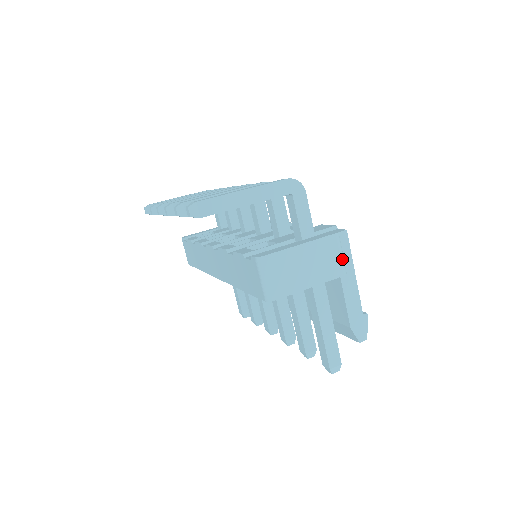
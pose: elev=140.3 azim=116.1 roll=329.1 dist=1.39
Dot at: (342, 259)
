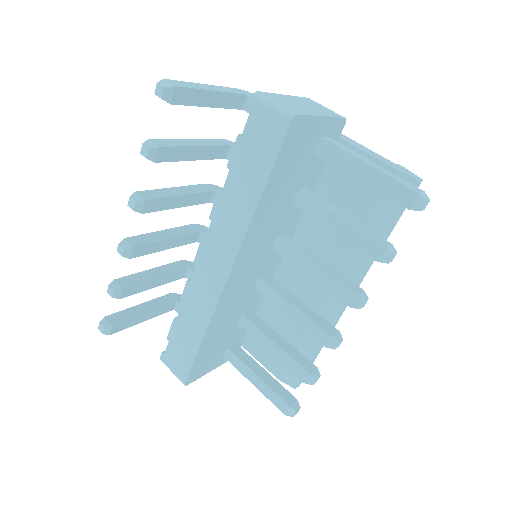
Dot at: (331, 111)
